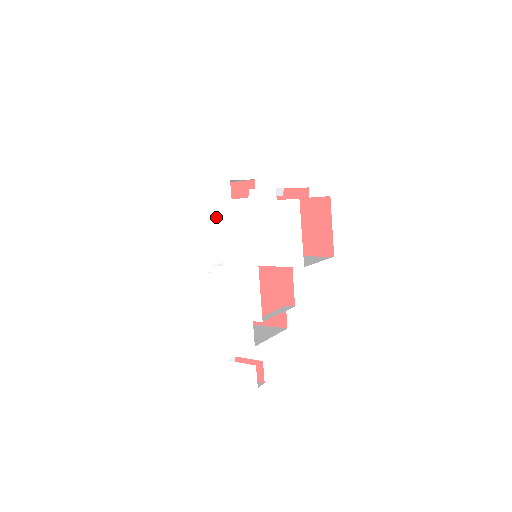
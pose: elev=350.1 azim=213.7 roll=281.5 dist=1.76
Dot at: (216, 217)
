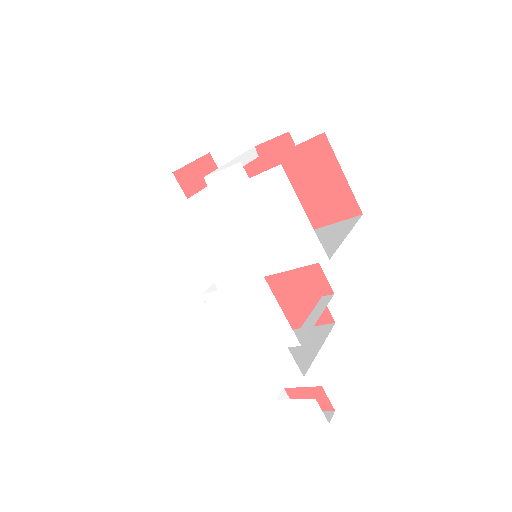
Dot at: (179, 230)
